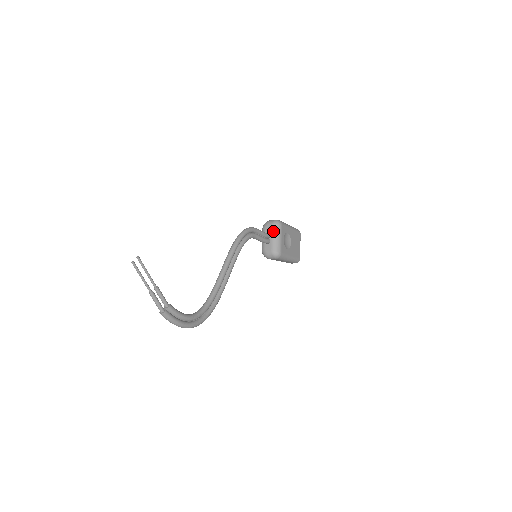
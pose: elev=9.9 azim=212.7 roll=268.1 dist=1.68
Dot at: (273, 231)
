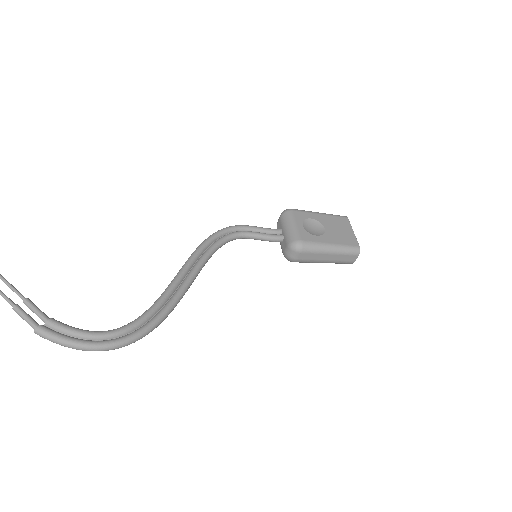
Dot at: (282, 223)
